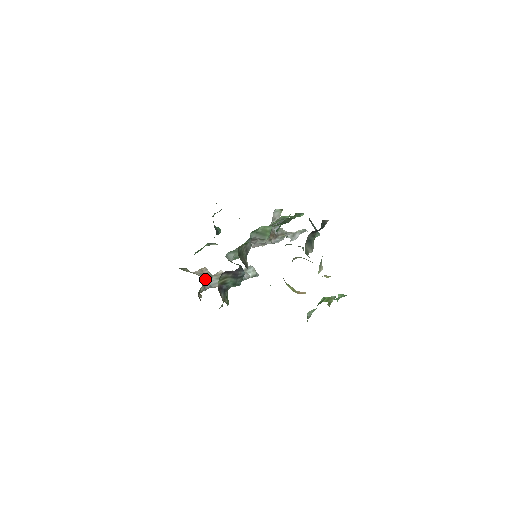
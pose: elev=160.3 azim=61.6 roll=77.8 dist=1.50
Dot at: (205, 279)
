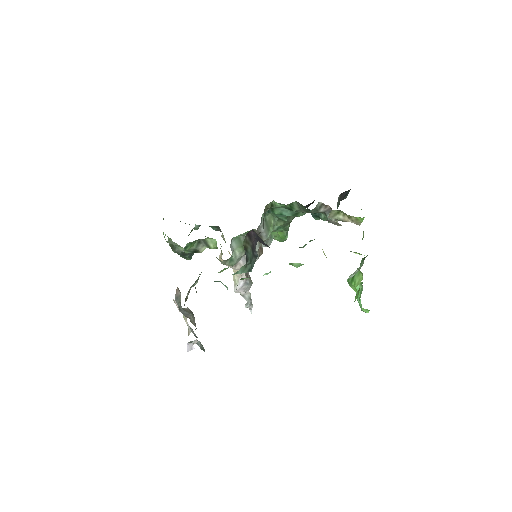
Dot at: (176, 304)
